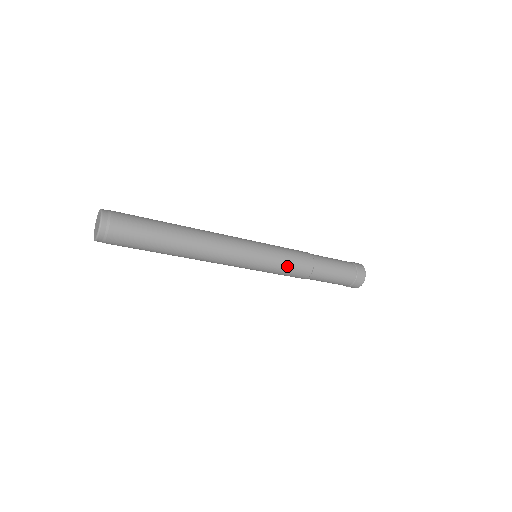
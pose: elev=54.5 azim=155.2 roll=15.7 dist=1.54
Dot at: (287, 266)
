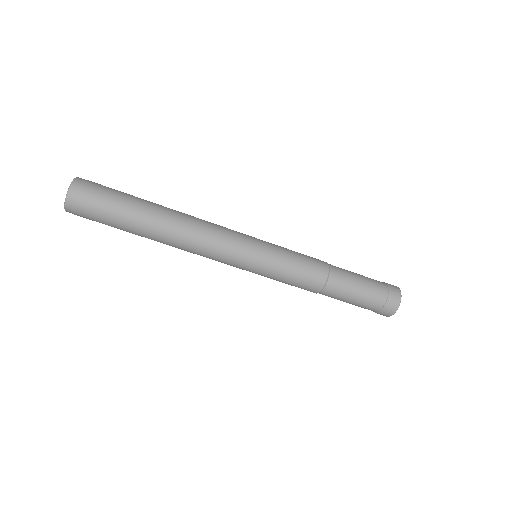
Dot at: (288, 278)
